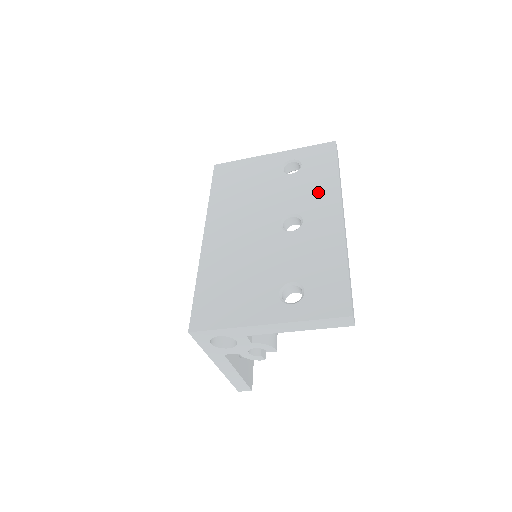
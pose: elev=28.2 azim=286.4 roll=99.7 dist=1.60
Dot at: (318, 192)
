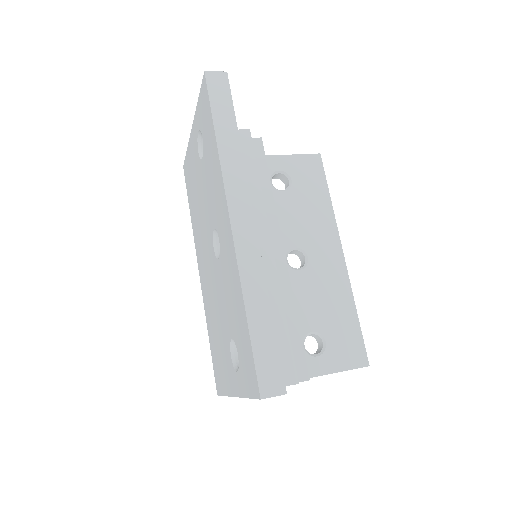
Dot at: (215, 184)
